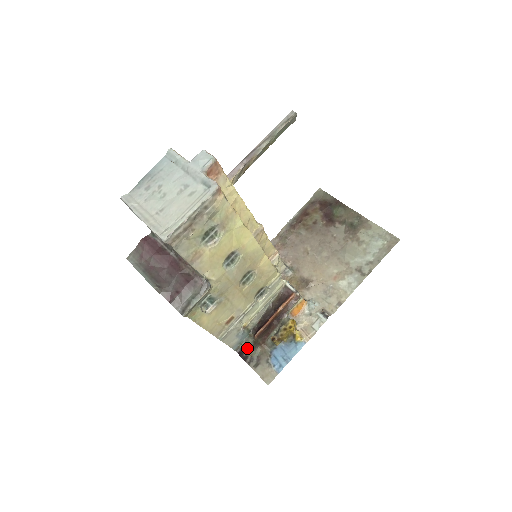
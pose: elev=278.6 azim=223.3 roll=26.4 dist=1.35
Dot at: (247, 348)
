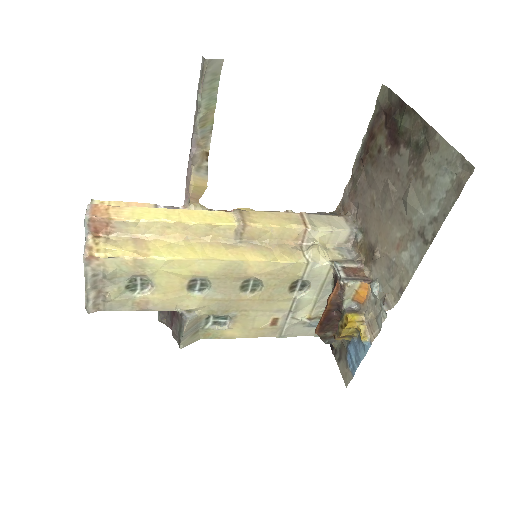
Dot at: occluded
